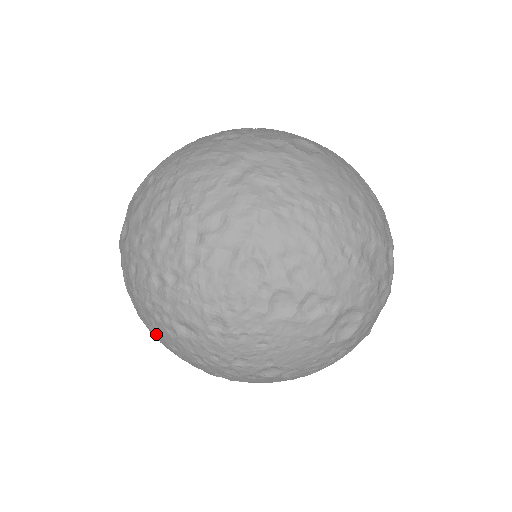
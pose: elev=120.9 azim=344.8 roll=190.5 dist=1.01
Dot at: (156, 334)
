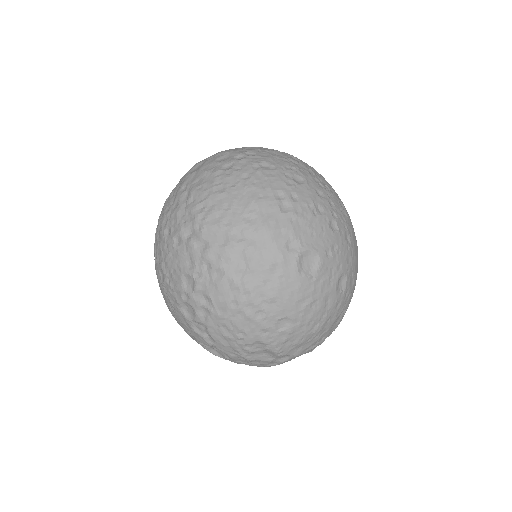
Dot at: occluded
